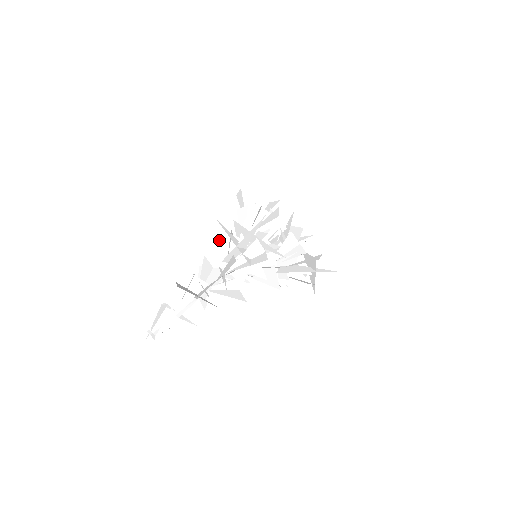
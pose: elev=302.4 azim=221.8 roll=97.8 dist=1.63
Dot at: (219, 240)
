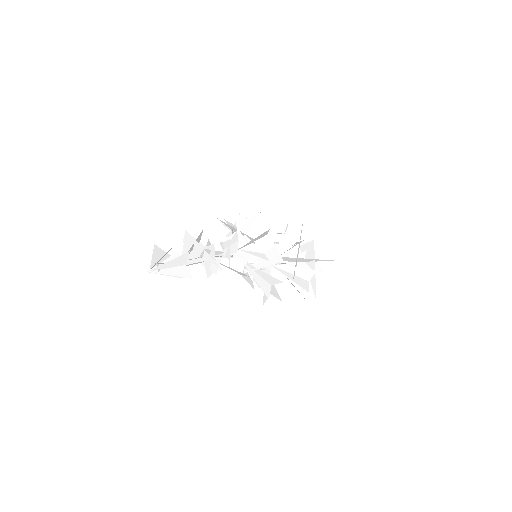
Dot at: (220, 244)
